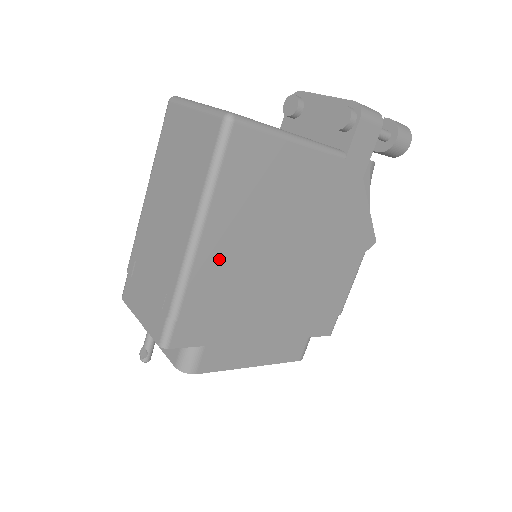
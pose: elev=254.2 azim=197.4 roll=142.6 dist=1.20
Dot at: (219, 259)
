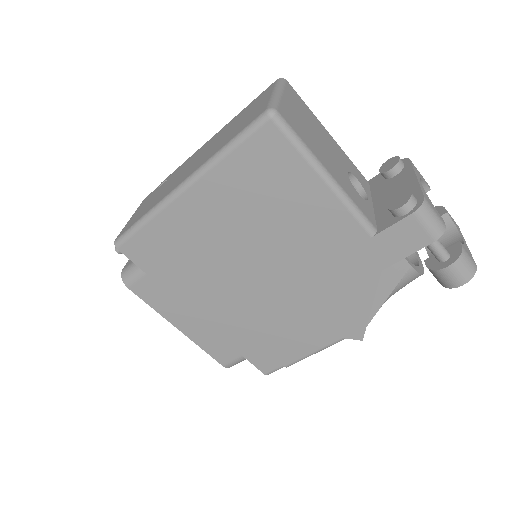
Dot at: (195, 218)
